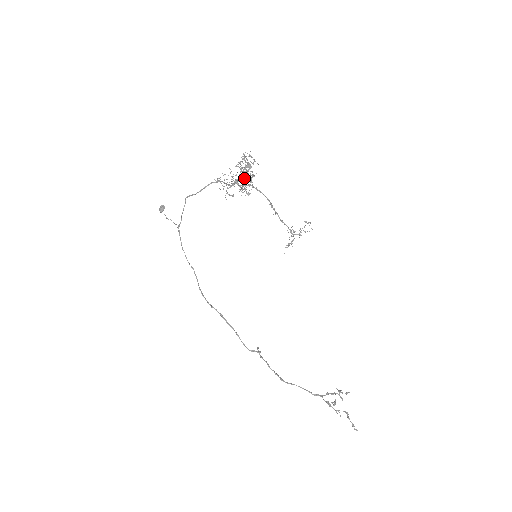
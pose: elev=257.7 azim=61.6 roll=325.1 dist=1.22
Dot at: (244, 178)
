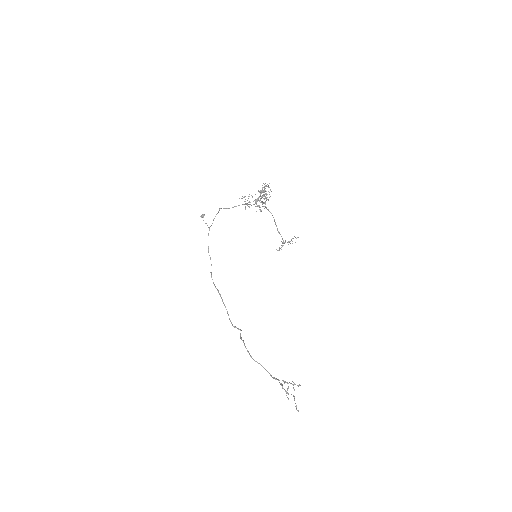
Dot at: (261, 201)
